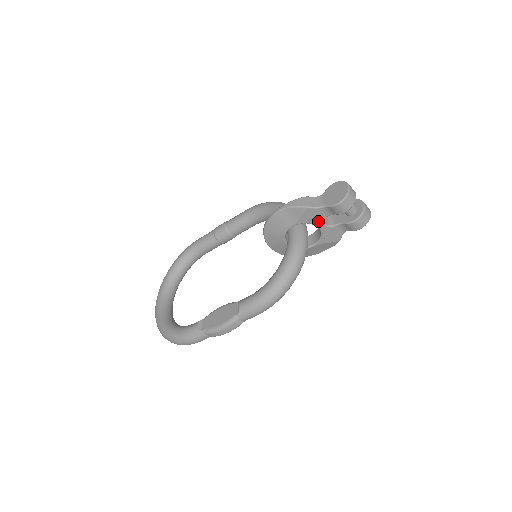
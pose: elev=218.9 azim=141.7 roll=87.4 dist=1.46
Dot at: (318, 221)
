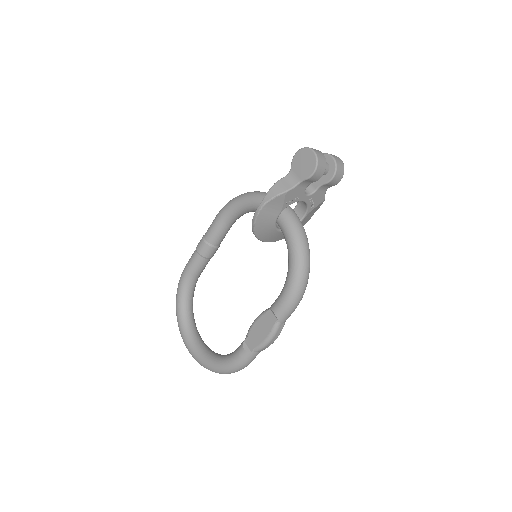
Dot at: (300, 196)
